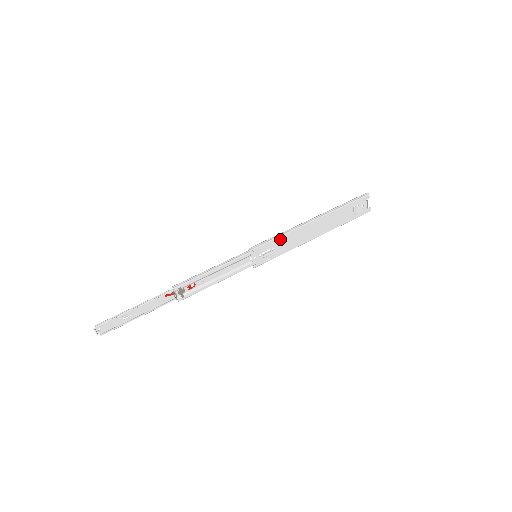
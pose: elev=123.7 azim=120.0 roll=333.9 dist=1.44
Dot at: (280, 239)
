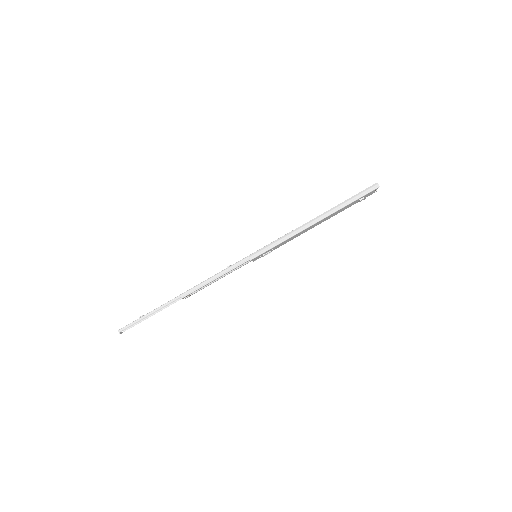
Dot at: (281, 243)
